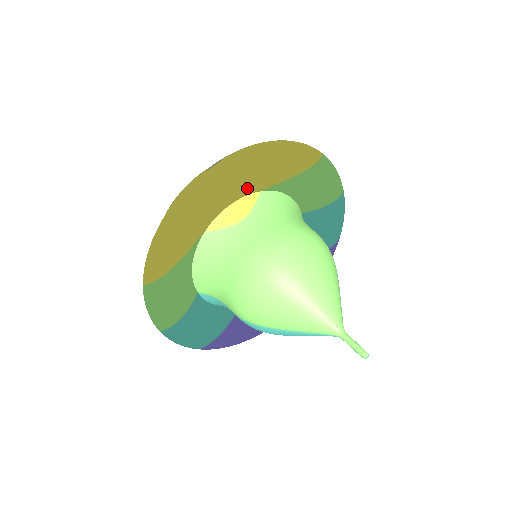
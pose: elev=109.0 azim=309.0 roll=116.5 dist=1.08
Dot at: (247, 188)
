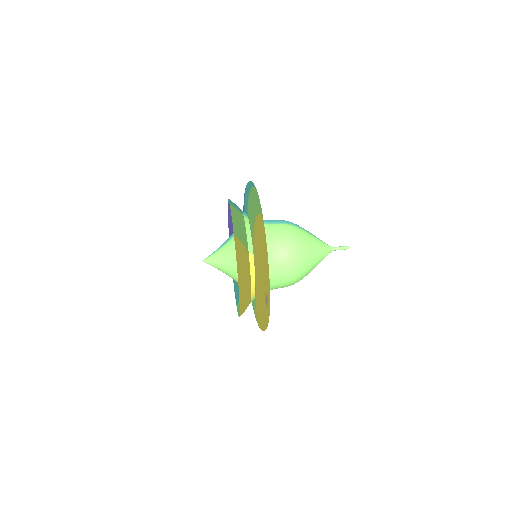
Dot at: occluded
